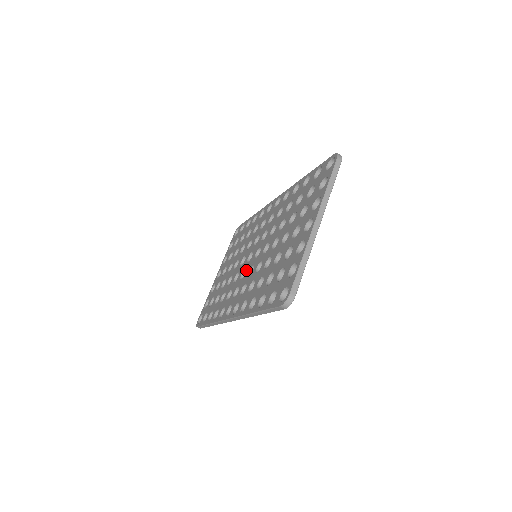
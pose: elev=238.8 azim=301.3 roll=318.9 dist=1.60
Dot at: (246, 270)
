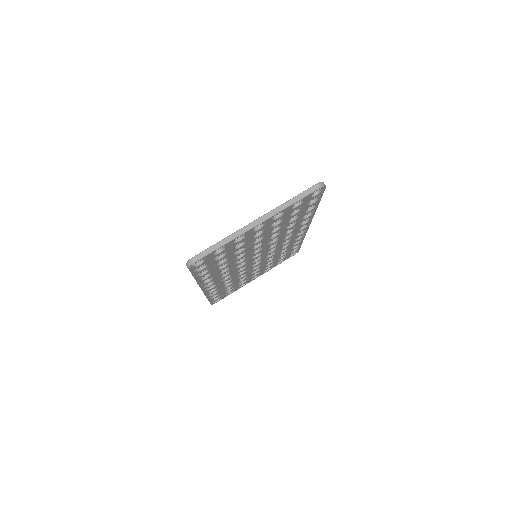
Dot at: occluded
